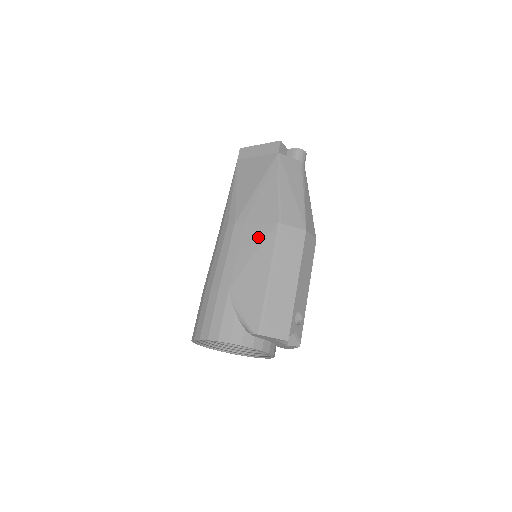
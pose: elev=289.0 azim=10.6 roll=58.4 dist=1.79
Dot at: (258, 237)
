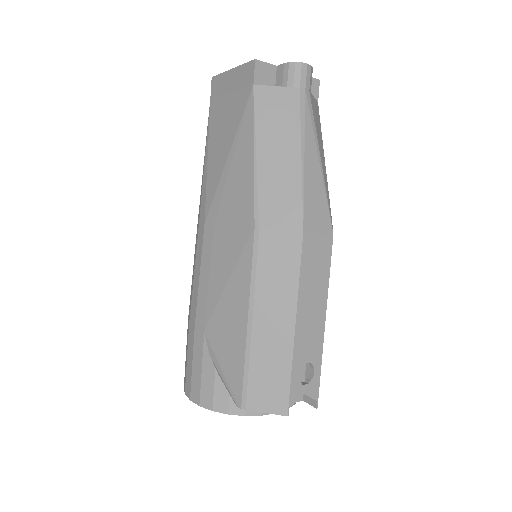
Dot at: (231, 252)
